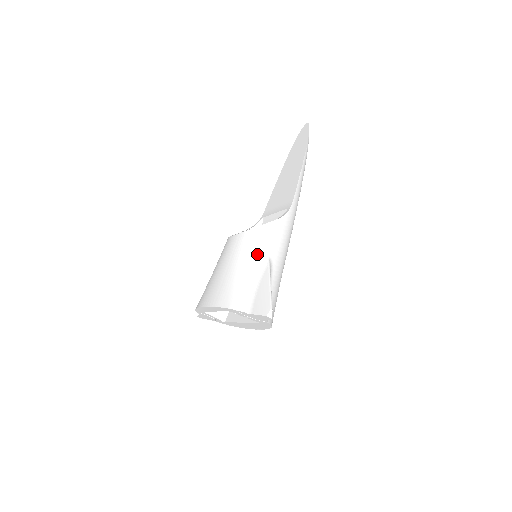
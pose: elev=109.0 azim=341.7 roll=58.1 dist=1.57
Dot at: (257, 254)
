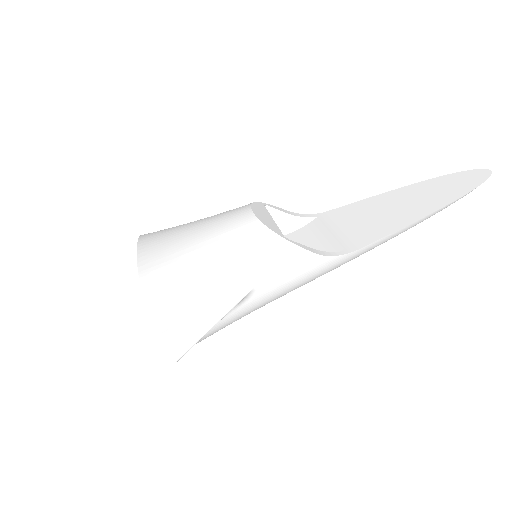
Dot at: (245, 270)
